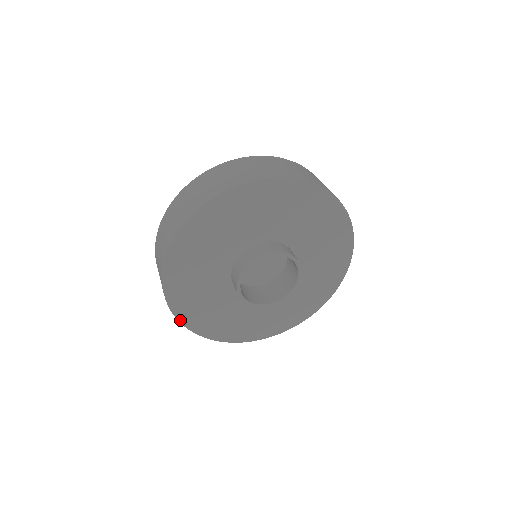
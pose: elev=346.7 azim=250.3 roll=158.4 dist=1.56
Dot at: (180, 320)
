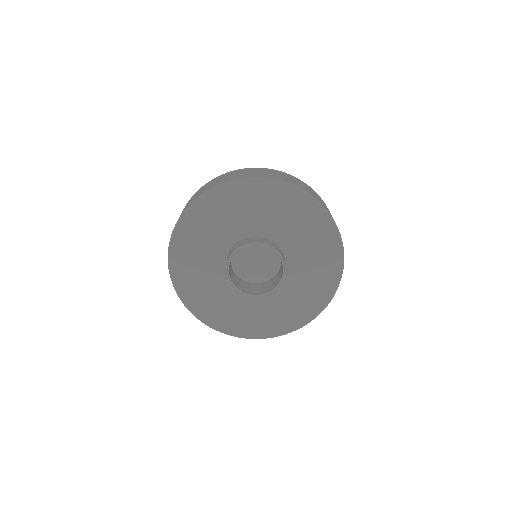
Dot at: (187, 306)
